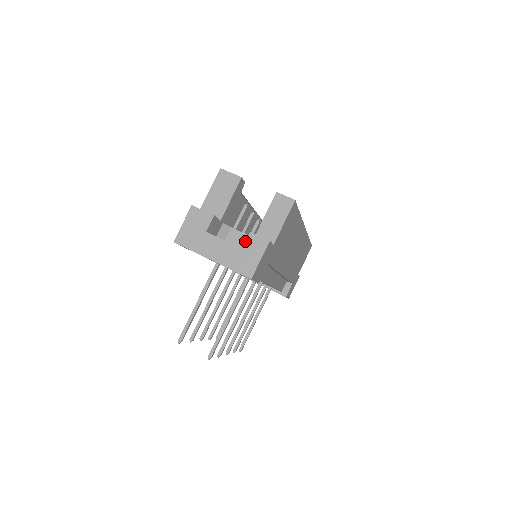
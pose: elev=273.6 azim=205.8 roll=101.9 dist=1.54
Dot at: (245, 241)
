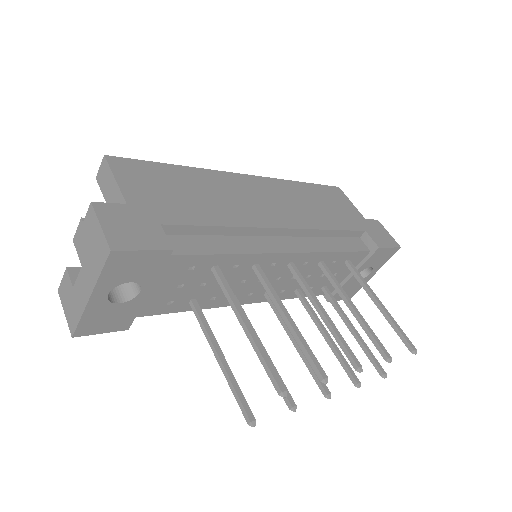
Dot at: (86, 238)
